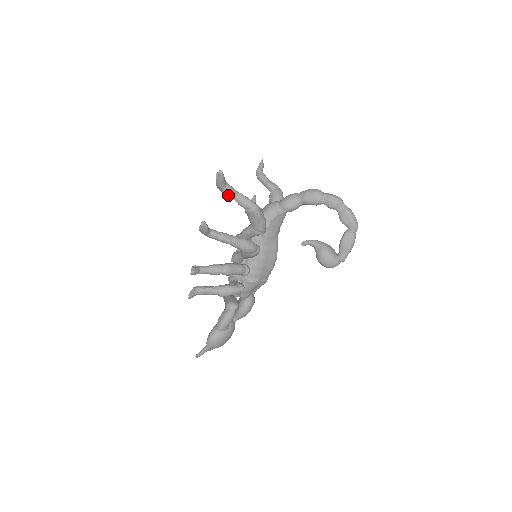
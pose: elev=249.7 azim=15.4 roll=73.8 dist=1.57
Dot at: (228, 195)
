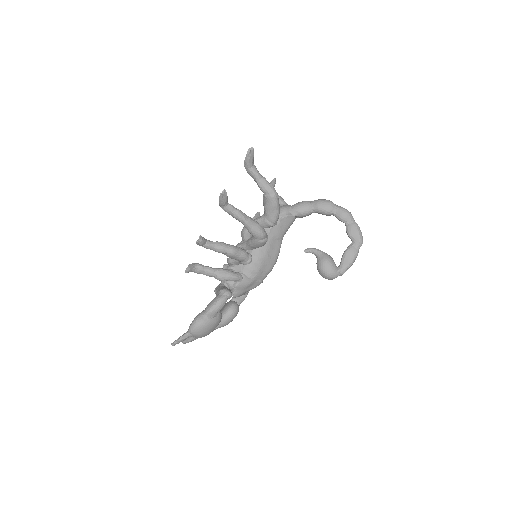
Dot at: (252, 176)
